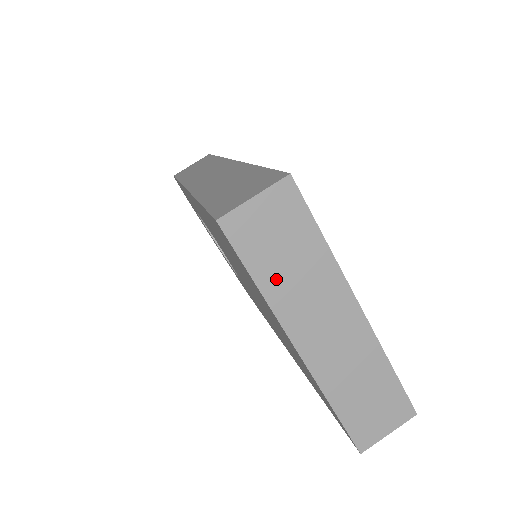
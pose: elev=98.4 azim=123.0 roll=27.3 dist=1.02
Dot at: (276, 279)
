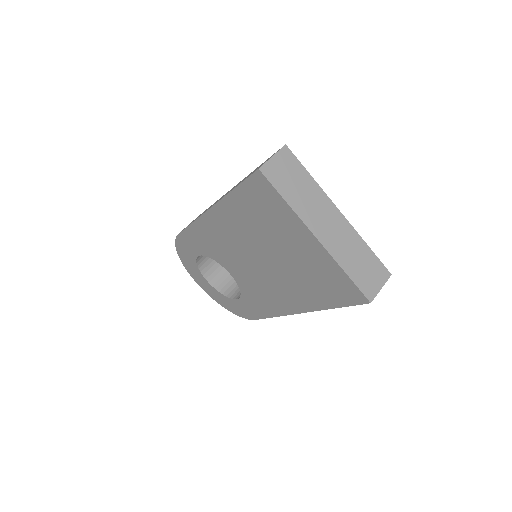
Dot at: (294, 198)
